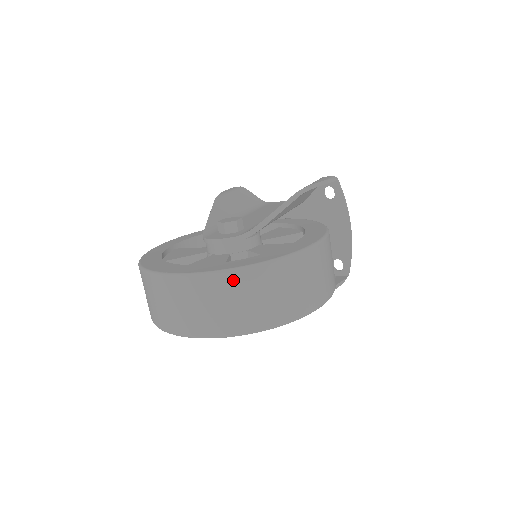
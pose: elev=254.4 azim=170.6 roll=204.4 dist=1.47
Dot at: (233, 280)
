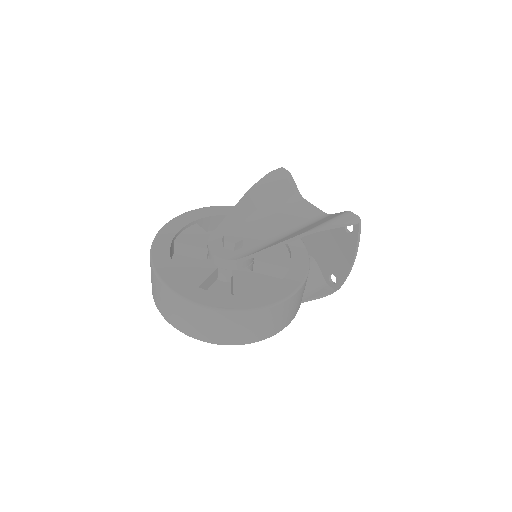
Dot at: (193, 309)
